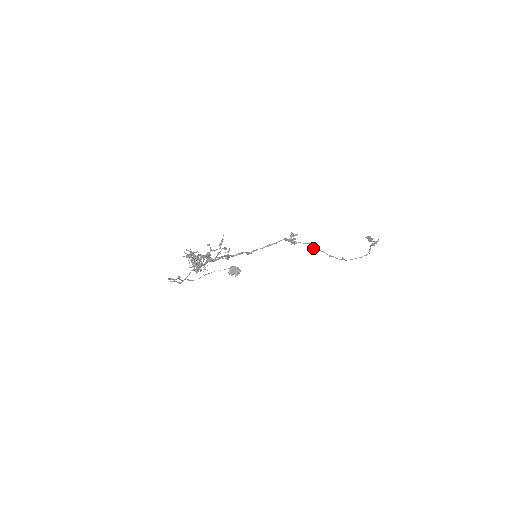
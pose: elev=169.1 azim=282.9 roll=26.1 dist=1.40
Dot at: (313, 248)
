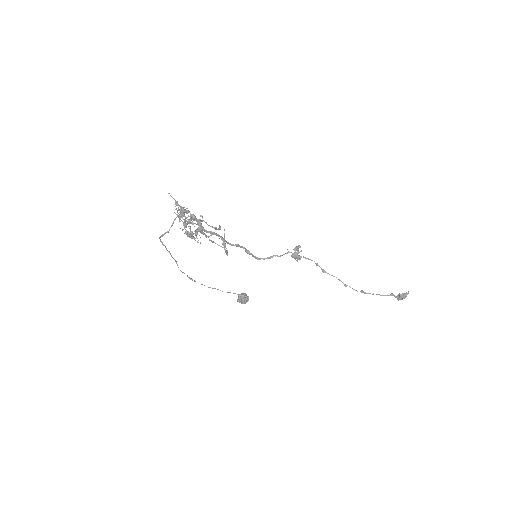
Dot at: (323, 272)
